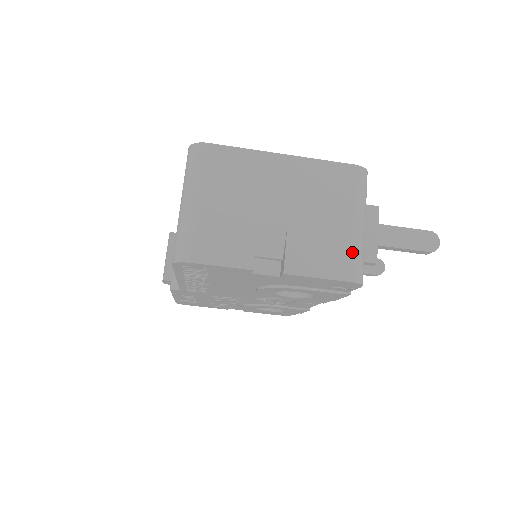
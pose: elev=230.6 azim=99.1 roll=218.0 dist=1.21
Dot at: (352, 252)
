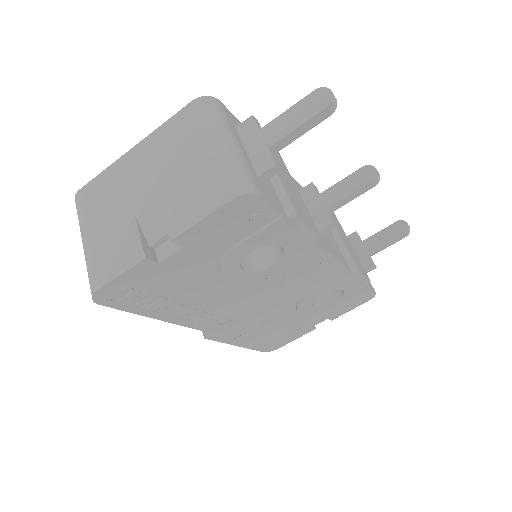
Dot at: (222, 172)
